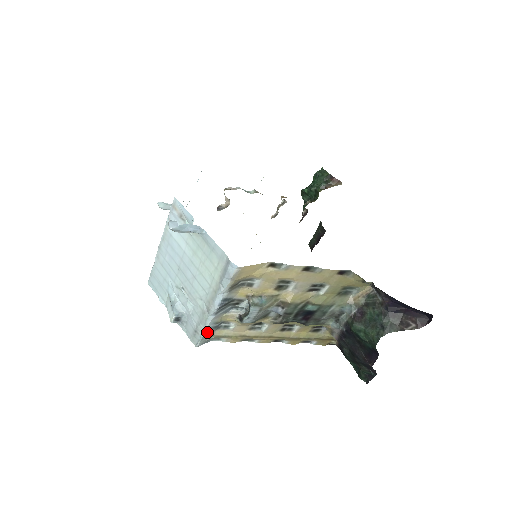
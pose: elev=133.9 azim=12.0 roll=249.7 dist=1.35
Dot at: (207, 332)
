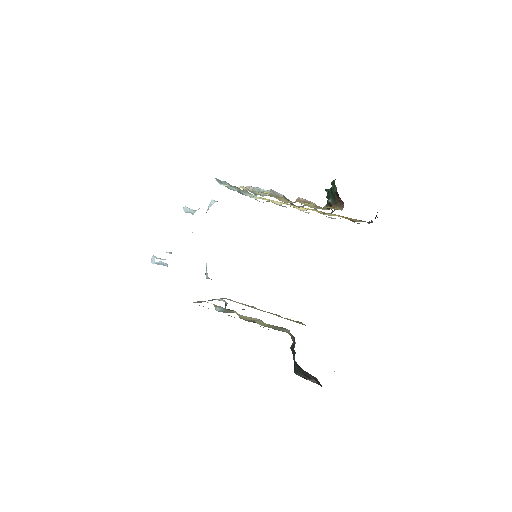
Dot at: occluded
